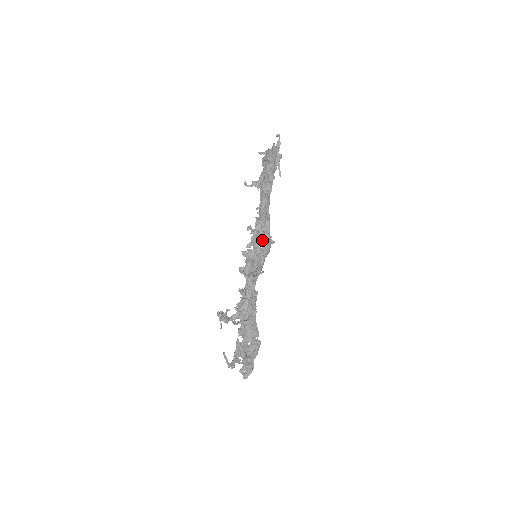
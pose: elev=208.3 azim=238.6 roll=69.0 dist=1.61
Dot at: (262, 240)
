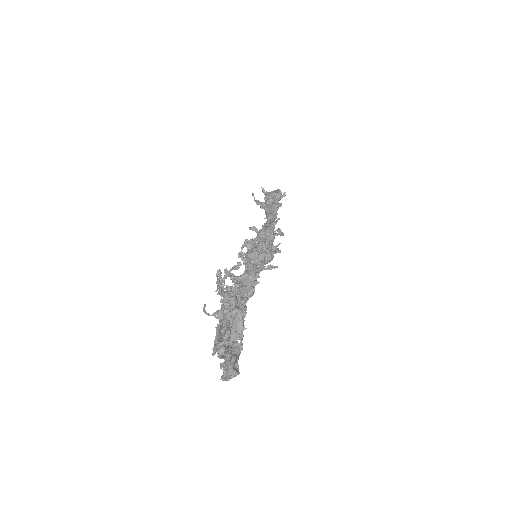
Dot at: occluded
